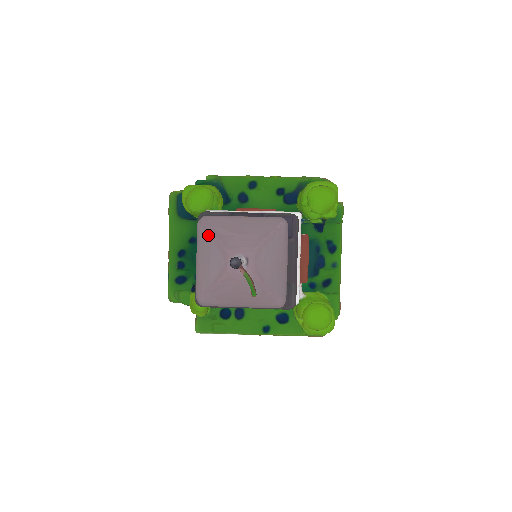
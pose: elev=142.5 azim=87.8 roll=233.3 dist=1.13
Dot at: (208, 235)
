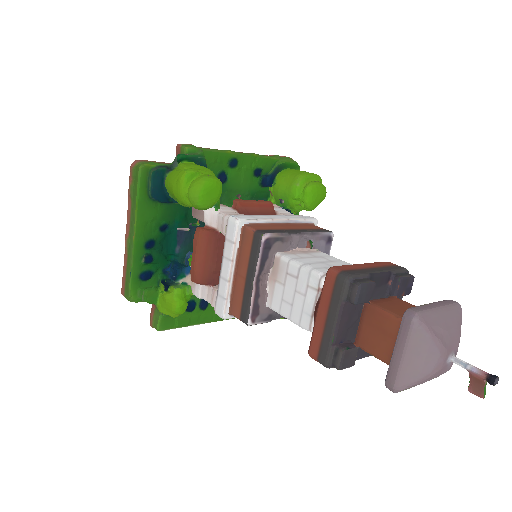
Dot at: (428, 335)
